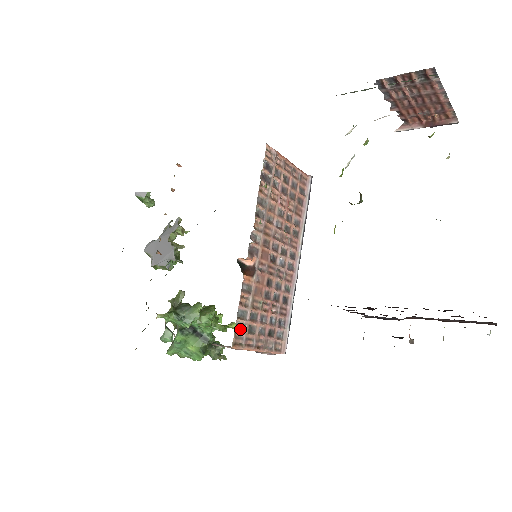
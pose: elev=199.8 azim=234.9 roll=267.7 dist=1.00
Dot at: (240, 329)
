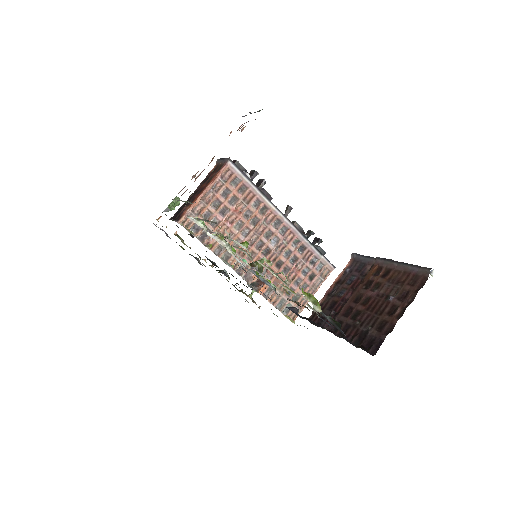
Dot at: (288, 309)
